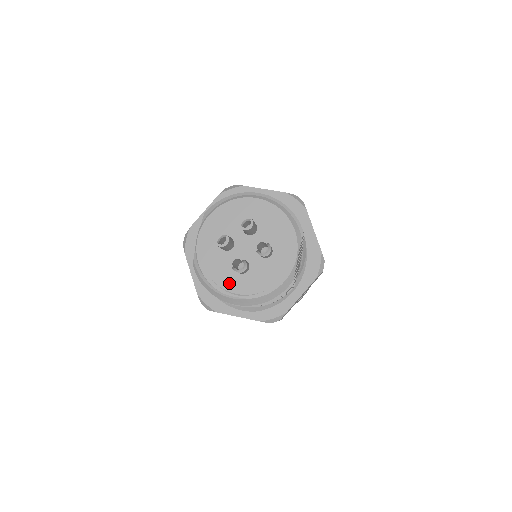
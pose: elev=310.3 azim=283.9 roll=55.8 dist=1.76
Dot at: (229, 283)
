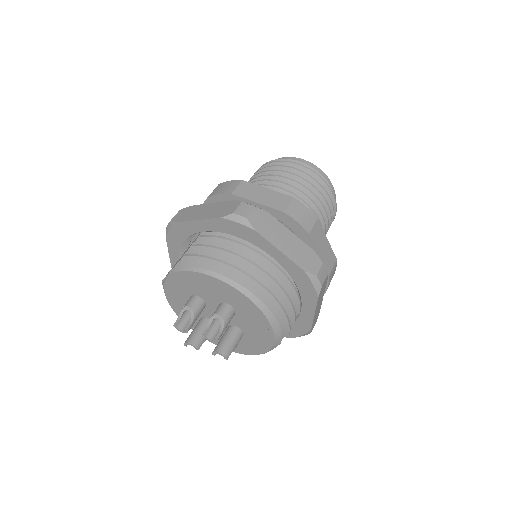
Dot at: occluded
